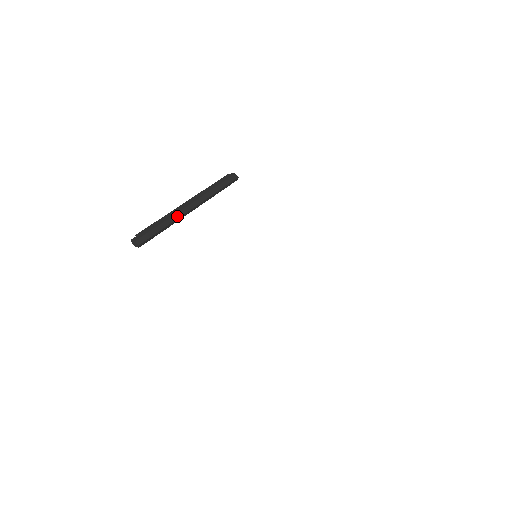
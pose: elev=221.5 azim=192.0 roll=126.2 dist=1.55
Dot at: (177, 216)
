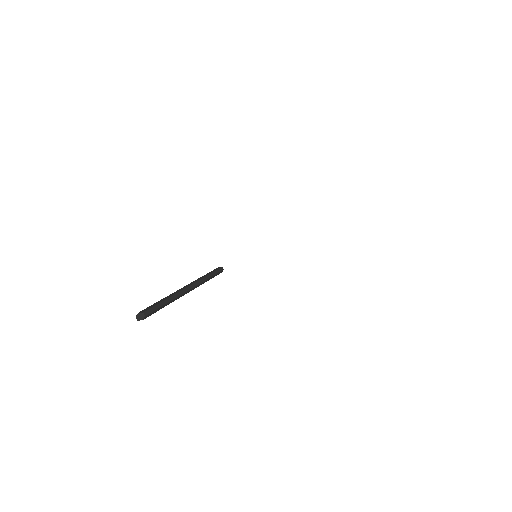
Dot at: (174, 293)
